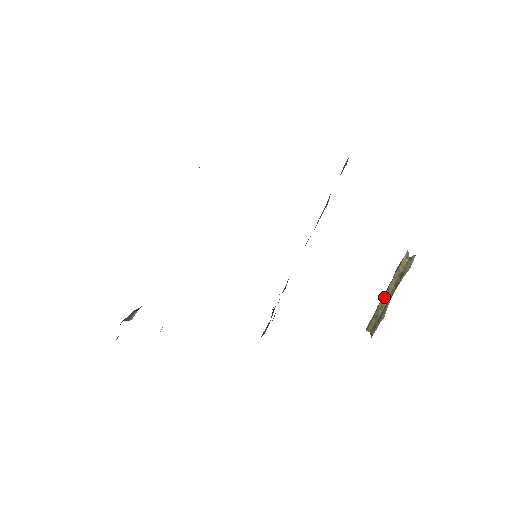
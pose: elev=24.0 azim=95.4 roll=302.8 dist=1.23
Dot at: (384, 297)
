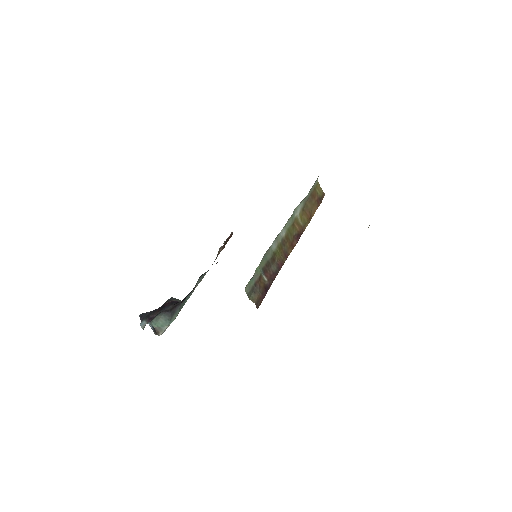
Dot at: occluded
